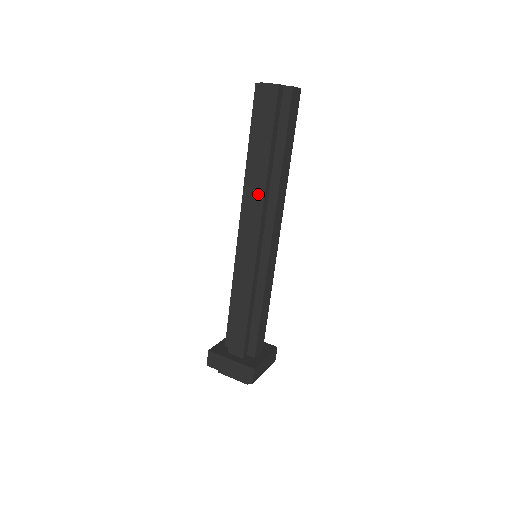
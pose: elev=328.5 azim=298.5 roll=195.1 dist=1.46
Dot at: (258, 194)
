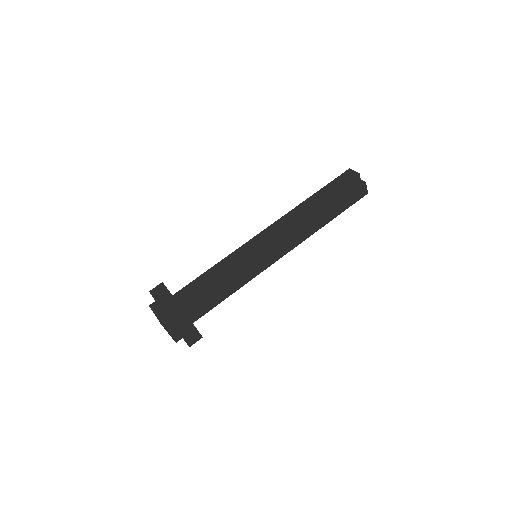
Dot at: (296, 215)
